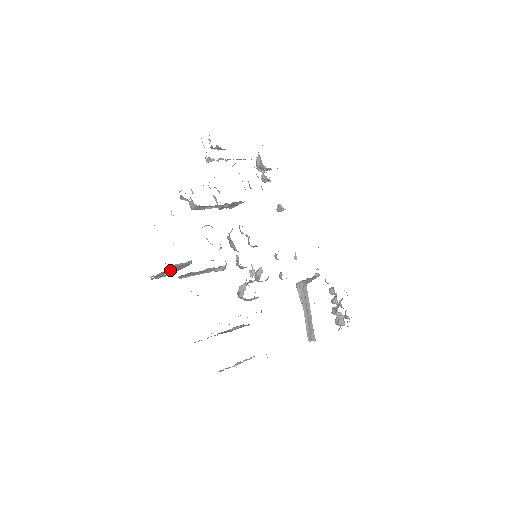
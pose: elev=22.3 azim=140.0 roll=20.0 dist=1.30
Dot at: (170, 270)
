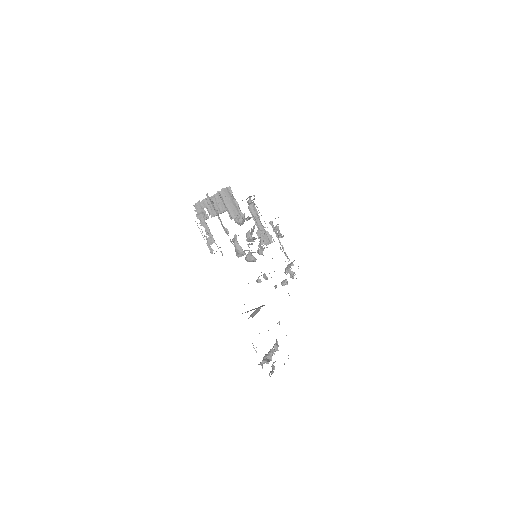
Dot at: occluded
